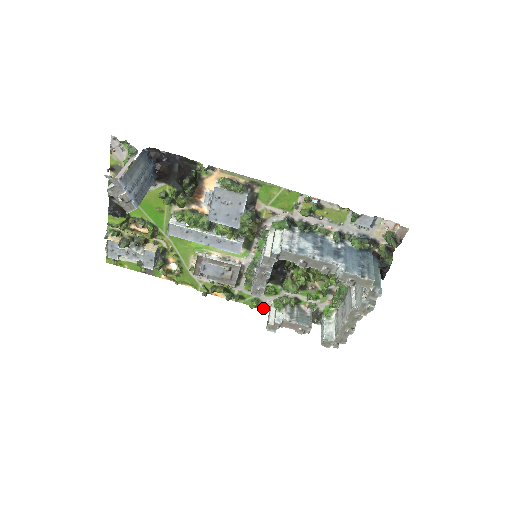
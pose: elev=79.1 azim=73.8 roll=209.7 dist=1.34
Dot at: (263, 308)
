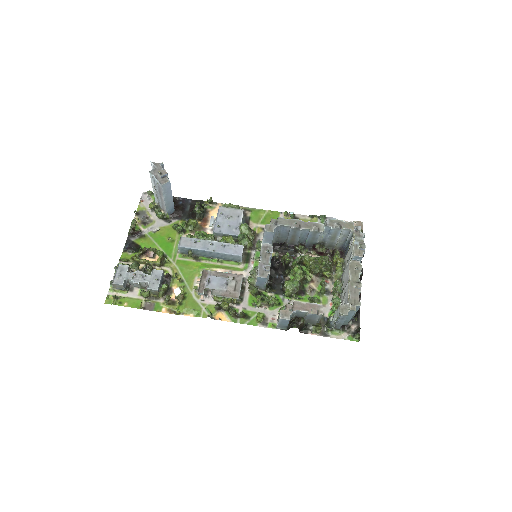
Dot at: (270, 327)
